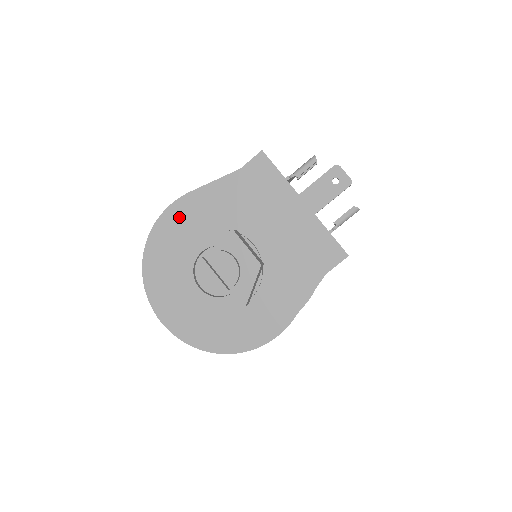
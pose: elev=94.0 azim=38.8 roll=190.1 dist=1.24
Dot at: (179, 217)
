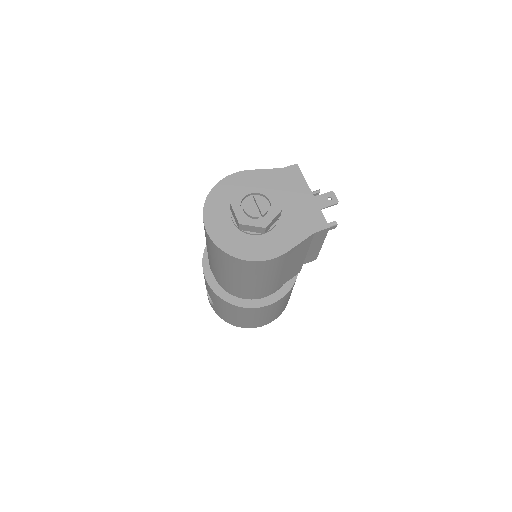
Dot at: (239, 180)
